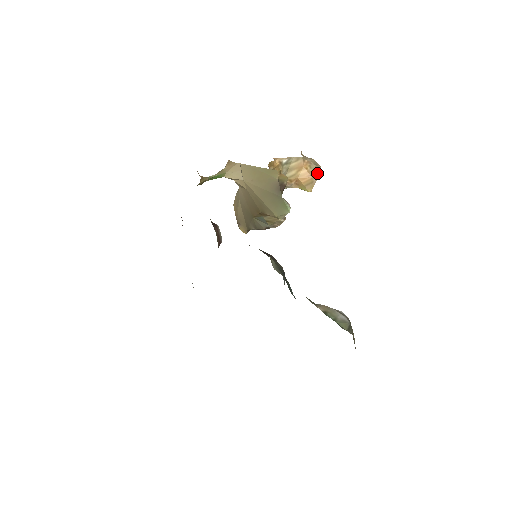
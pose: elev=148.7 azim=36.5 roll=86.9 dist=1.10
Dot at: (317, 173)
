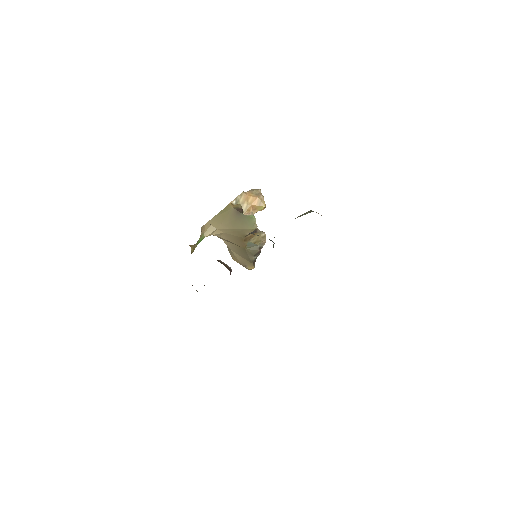
Dot at: (260, 193)
